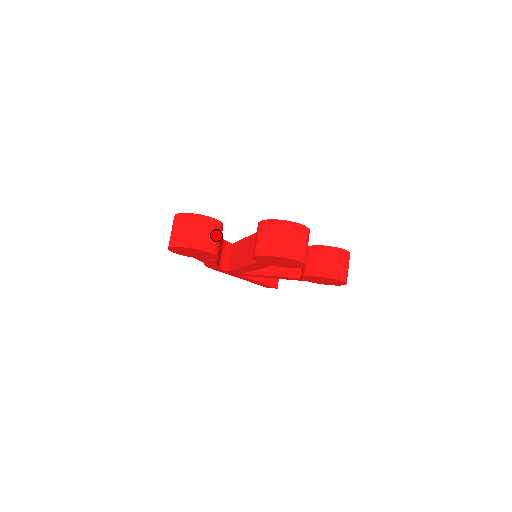
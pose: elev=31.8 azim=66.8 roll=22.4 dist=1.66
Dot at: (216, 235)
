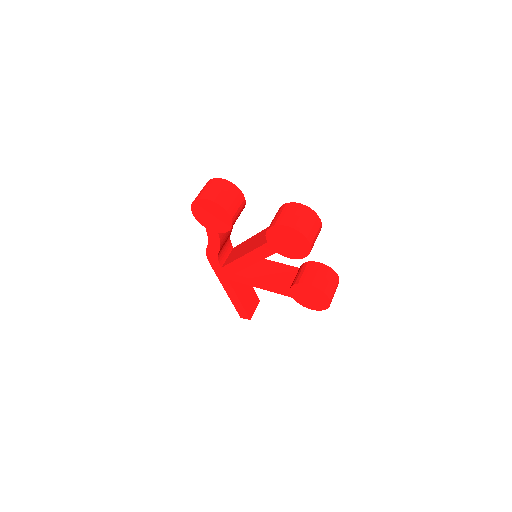
Dot at: (239, 207)
